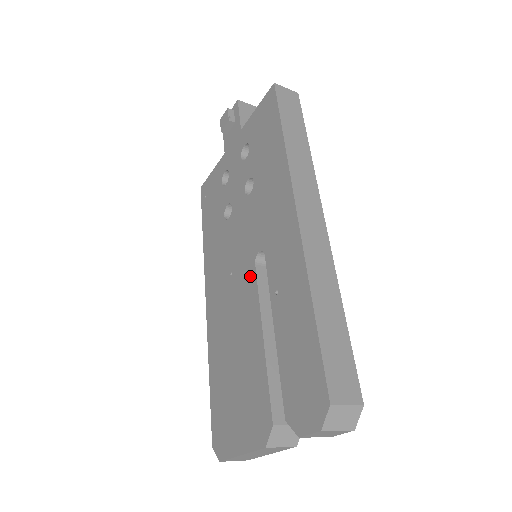
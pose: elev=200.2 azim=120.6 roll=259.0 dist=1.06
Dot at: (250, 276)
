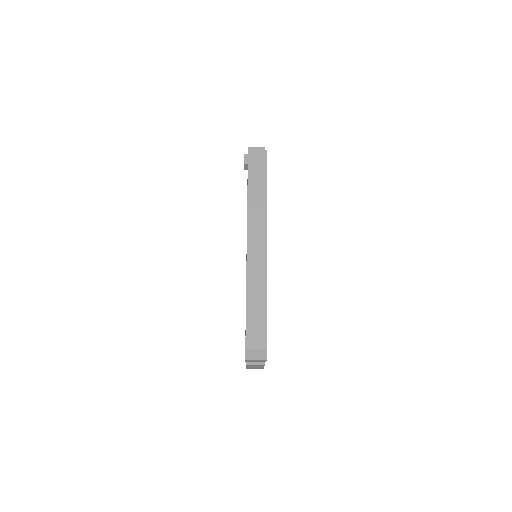
Dot at: occluded
